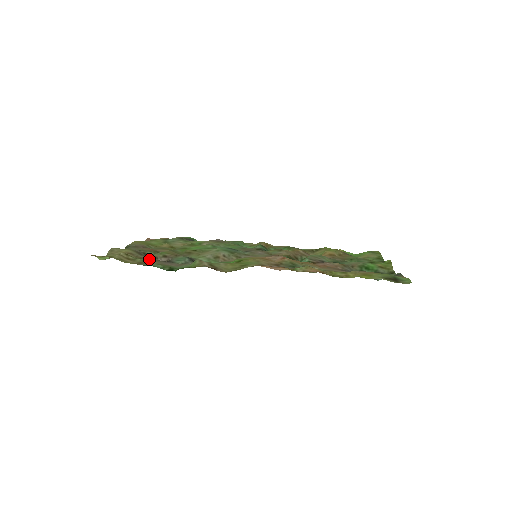
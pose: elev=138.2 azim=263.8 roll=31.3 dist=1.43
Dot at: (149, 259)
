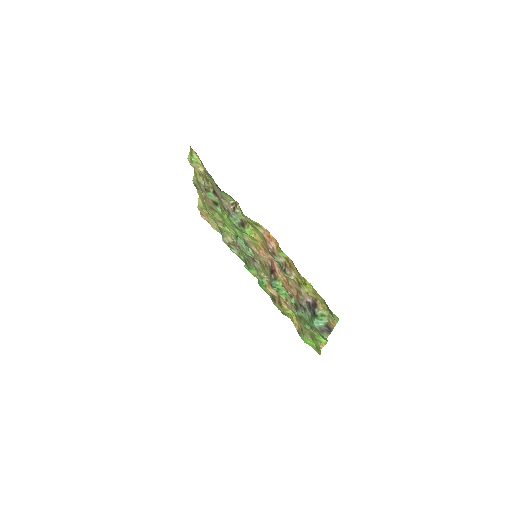
Dot at: (211, 181)
